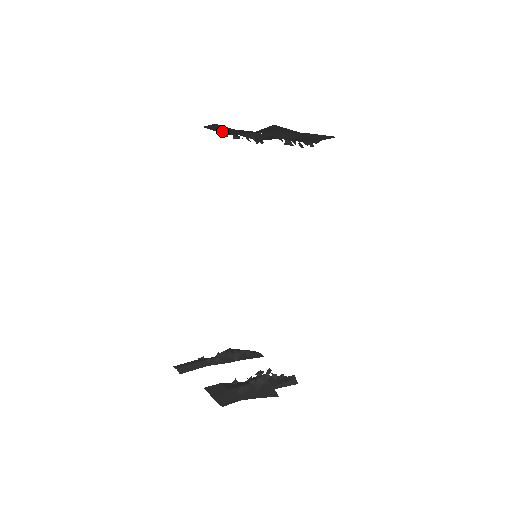
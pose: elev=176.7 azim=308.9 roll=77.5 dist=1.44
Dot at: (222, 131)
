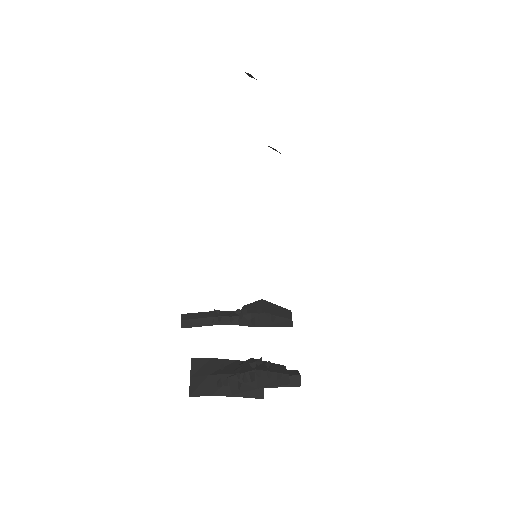
Dot at: occluded
